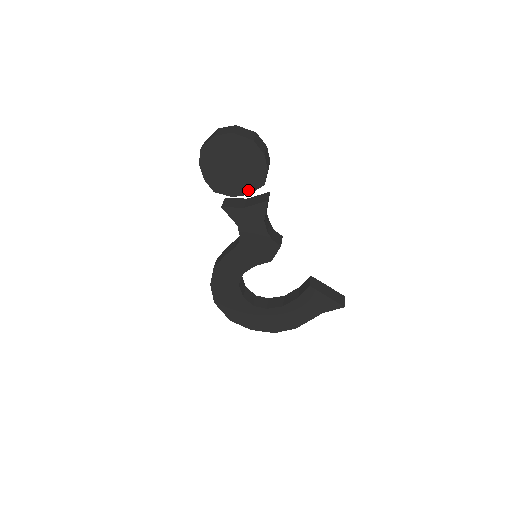
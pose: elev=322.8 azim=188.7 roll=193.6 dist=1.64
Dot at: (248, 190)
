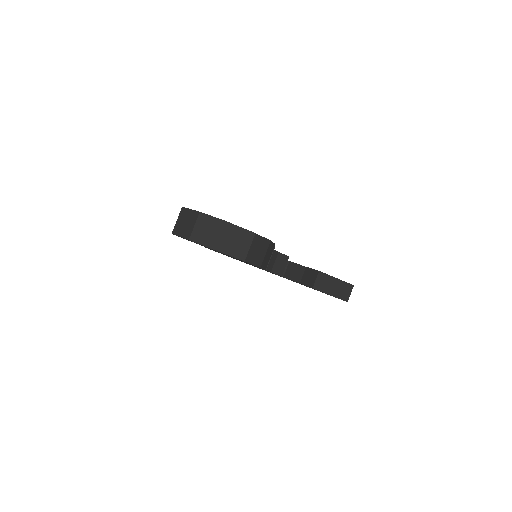
Dot at: occluded
